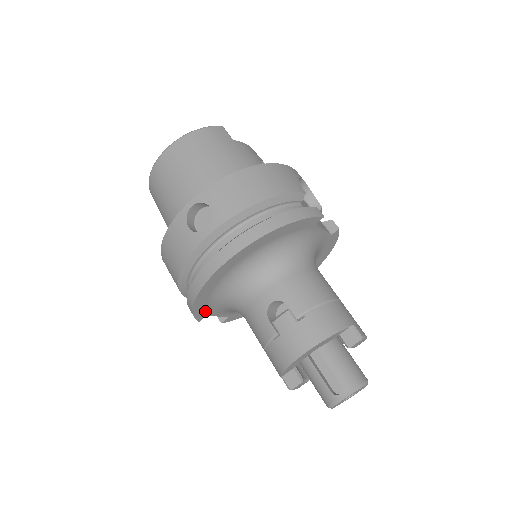
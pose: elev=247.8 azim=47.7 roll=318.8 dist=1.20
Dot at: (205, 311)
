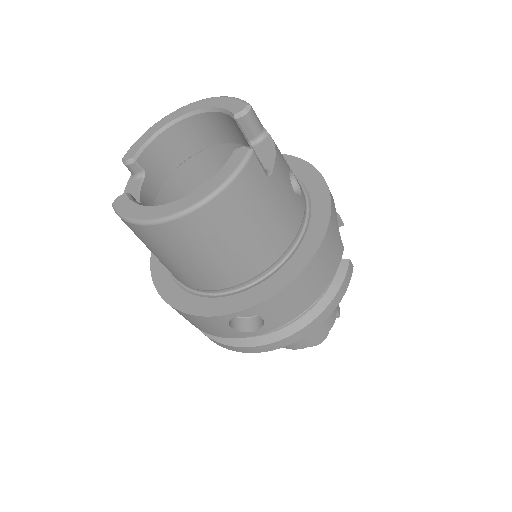
Dot at: occluded
